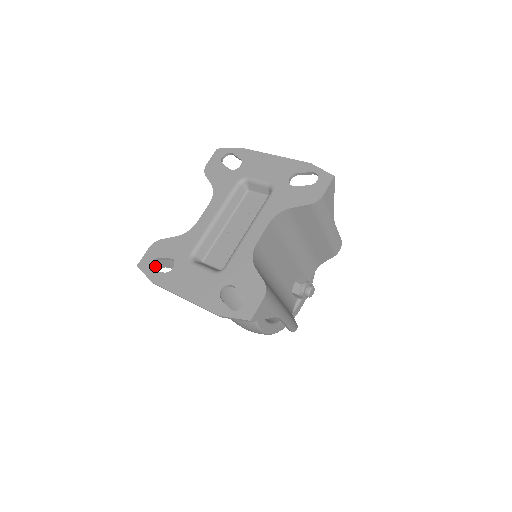
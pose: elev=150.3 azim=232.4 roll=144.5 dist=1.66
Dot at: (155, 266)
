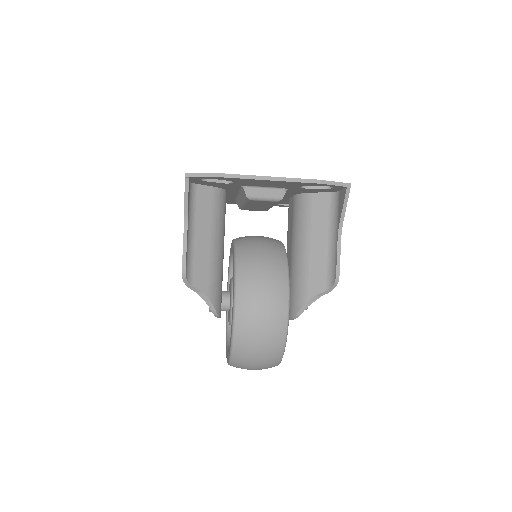
Dot at: (188, 197)
